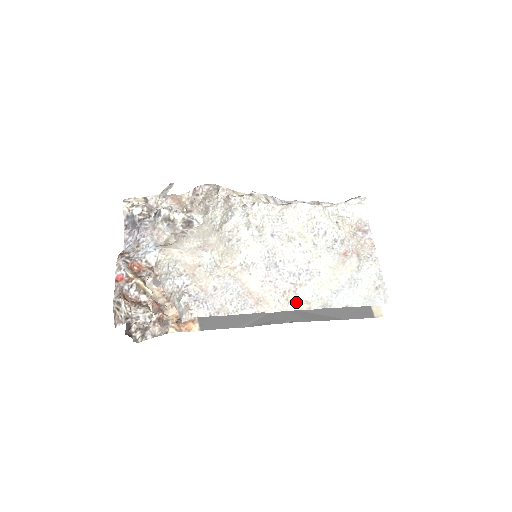
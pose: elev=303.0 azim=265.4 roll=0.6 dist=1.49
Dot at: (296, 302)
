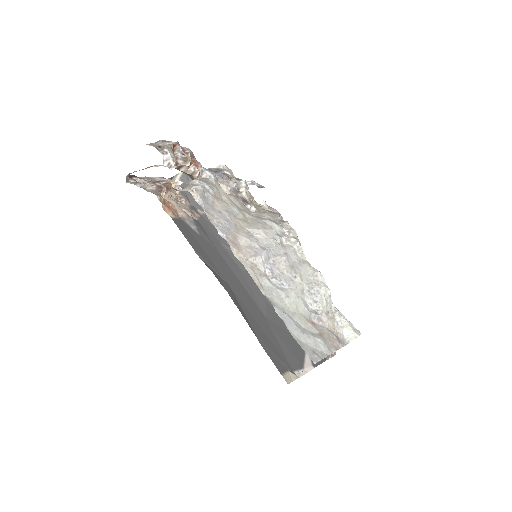
Dot at: (255, 275)
